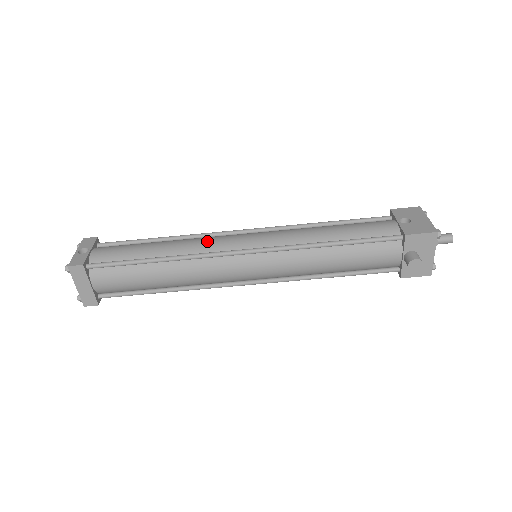
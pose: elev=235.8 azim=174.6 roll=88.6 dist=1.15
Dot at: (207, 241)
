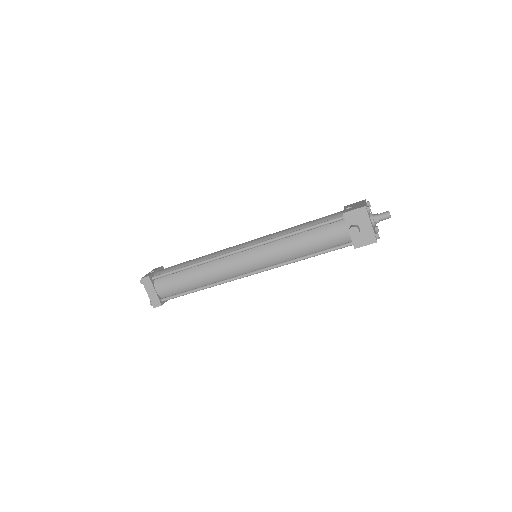
Dot at: (222, 250)
